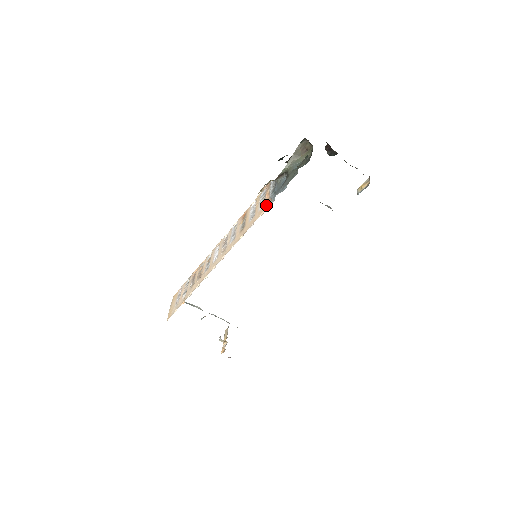
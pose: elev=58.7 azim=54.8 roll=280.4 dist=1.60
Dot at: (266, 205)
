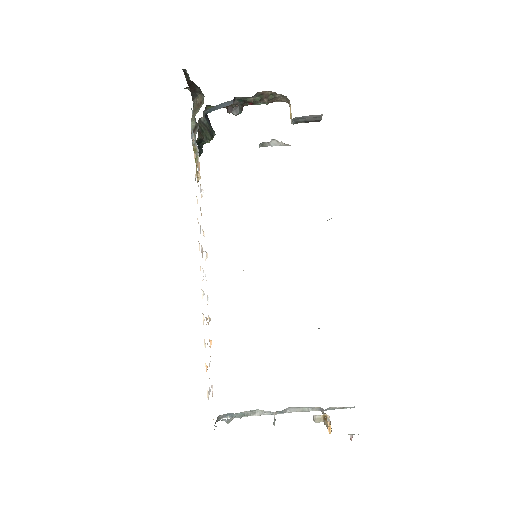
Dot at: occluded
